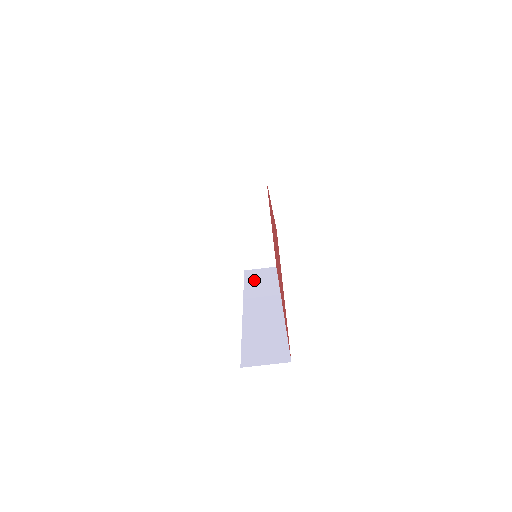
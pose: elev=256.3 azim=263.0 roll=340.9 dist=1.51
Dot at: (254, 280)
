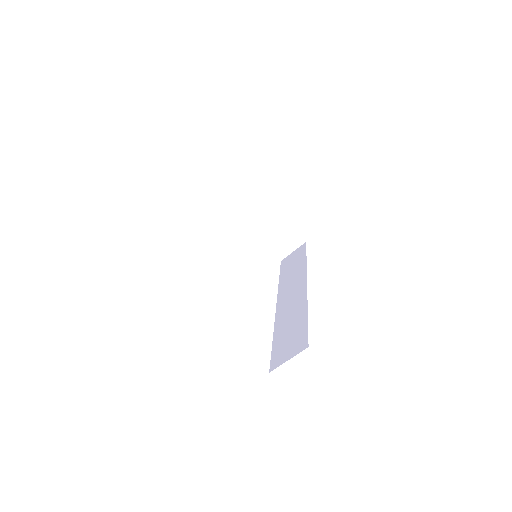
Dot at: (287, 268)
